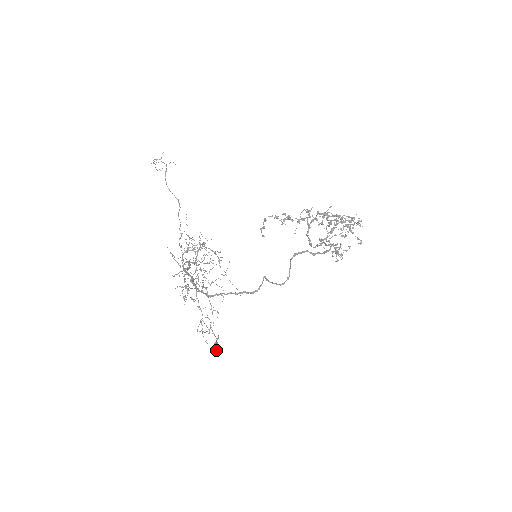
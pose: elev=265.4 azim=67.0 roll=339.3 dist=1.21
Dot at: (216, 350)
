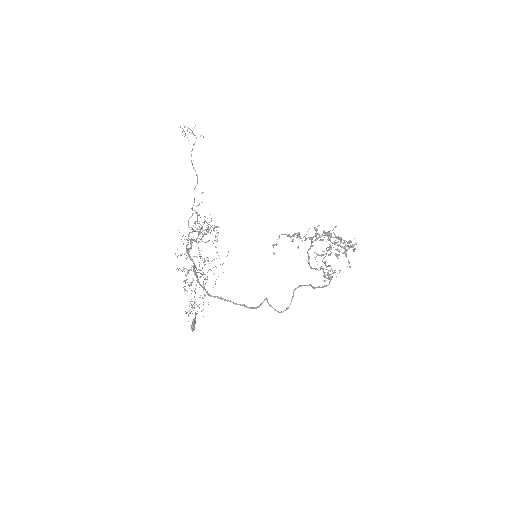
Dot at: (193, 327)
